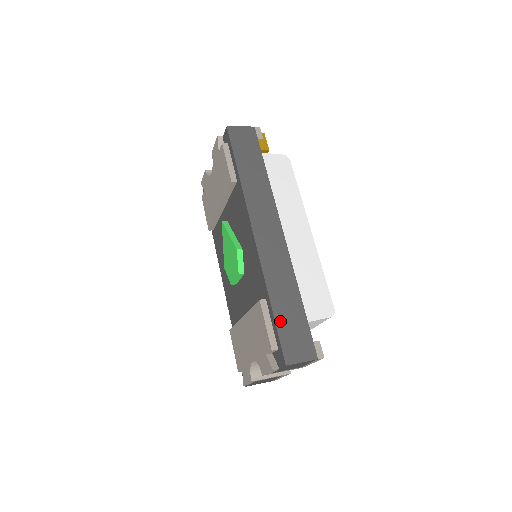
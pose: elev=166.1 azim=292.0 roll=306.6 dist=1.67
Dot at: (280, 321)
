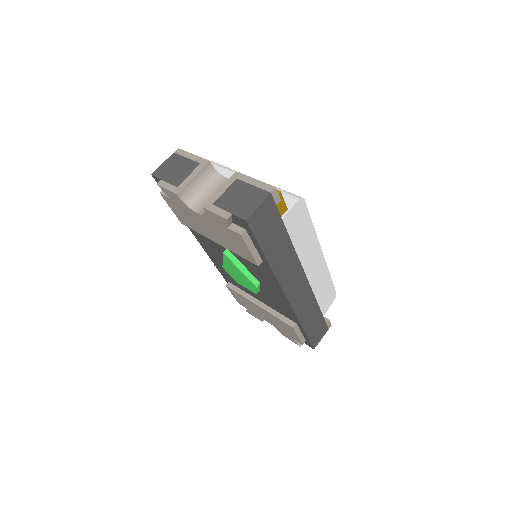
Dot at: (309, 333)
